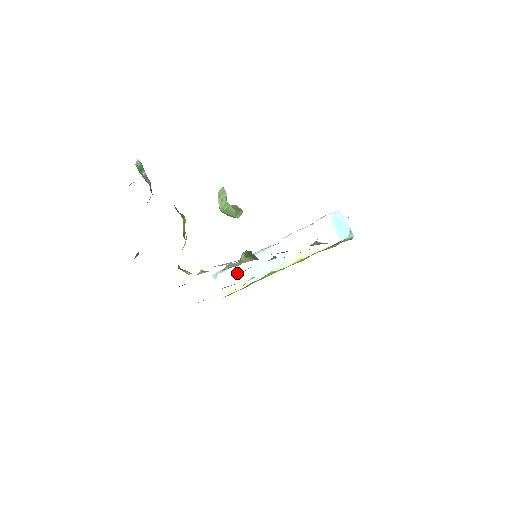
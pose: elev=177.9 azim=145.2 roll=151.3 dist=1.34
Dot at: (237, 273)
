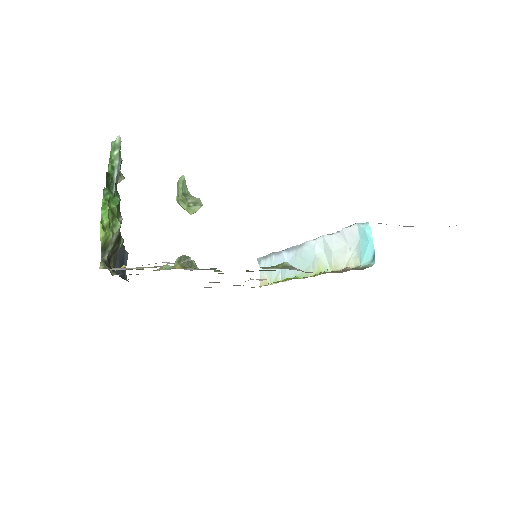
Dot at: (274, 265)
